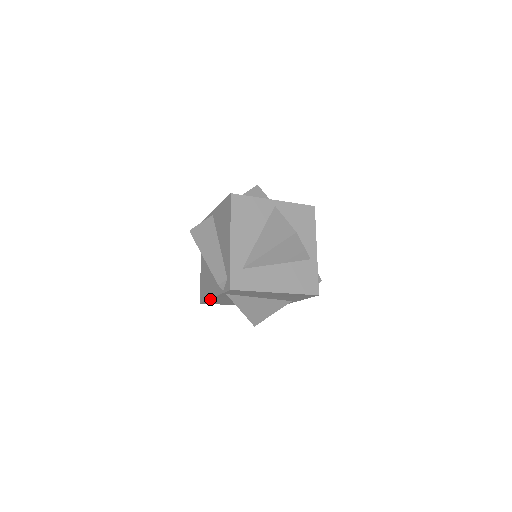
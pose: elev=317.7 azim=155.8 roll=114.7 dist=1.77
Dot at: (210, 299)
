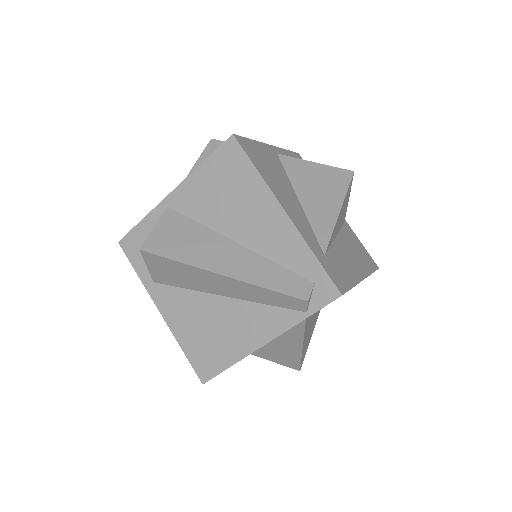
Dot at: (245, 356)
